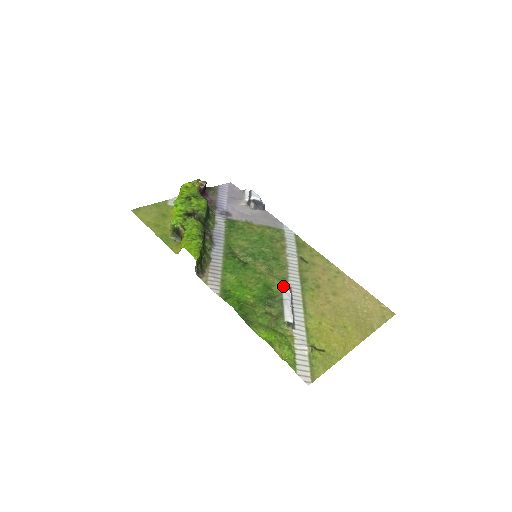
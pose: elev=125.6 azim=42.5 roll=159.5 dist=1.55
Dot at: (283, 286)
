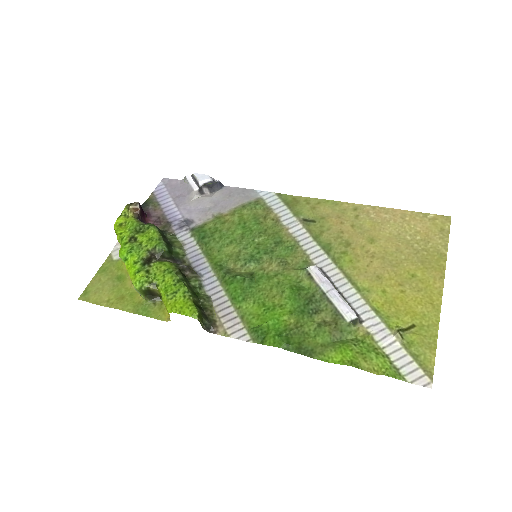
Dot at: (313, 275)
